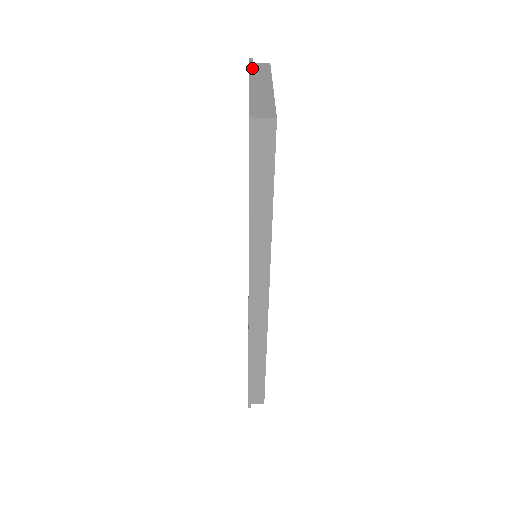
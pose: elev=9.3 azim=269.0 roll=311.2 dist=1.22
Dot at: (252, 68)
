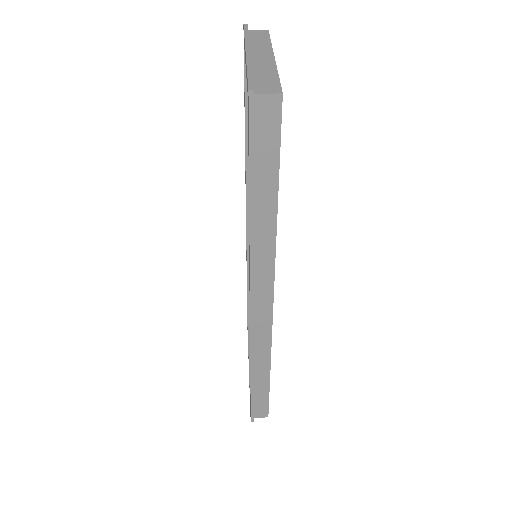
Dot at: (248, 35)
